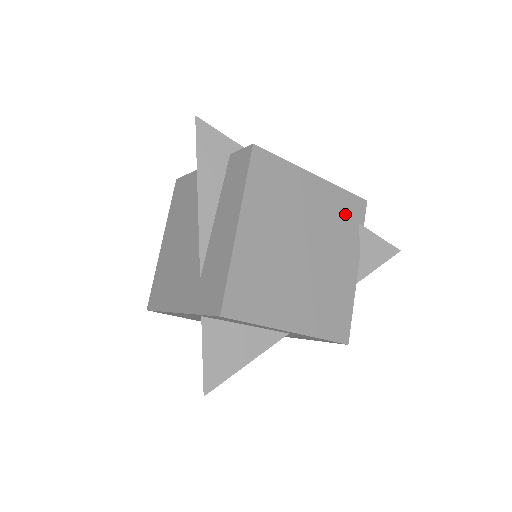
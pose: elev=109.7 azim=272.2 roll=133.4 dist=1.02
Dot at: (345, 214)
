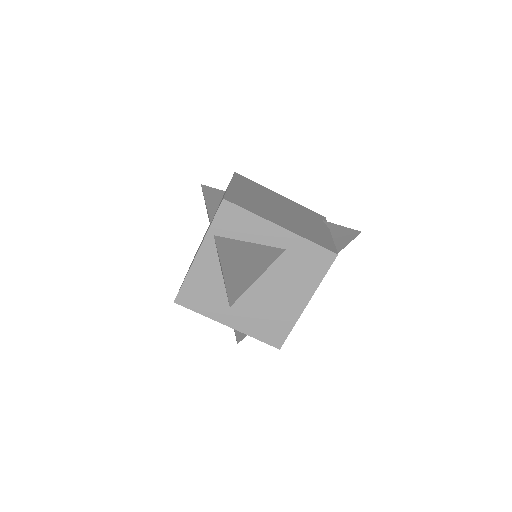
Dot at: (309, 213)
